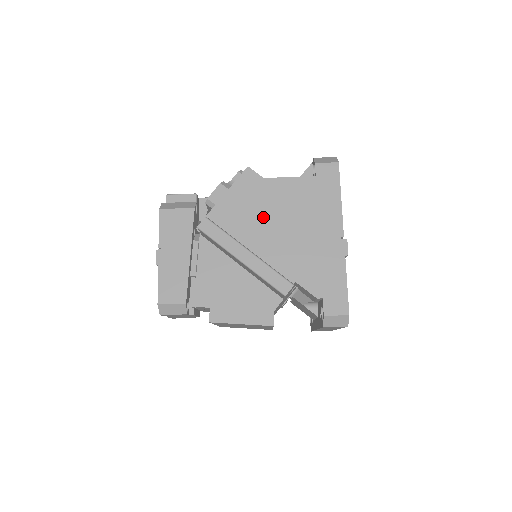
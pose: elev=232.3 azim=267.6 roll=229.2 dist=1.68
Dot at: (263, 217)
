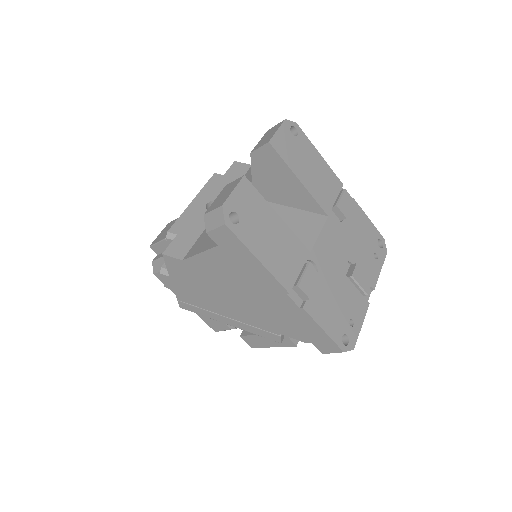
Dot at: (212, 292)
